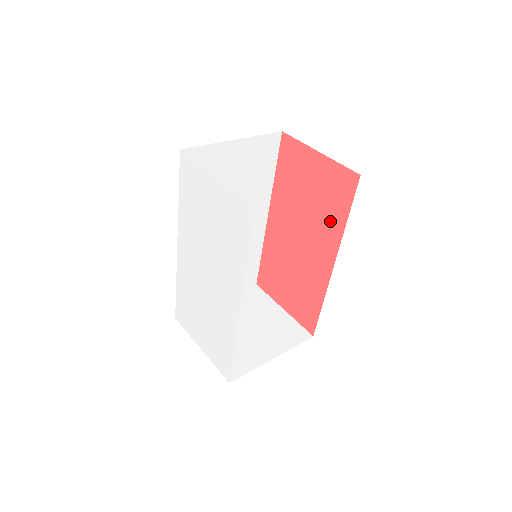
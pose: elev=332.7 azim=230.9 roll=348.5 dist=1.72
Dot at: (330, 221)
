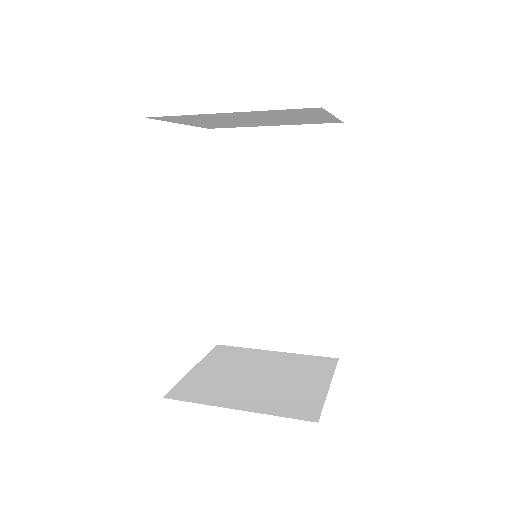
Dot at: occluded
